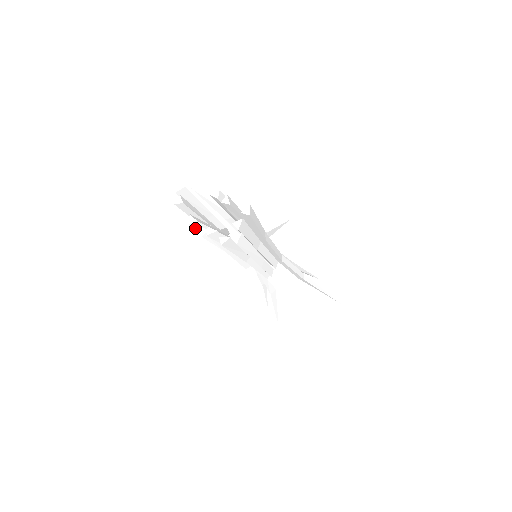
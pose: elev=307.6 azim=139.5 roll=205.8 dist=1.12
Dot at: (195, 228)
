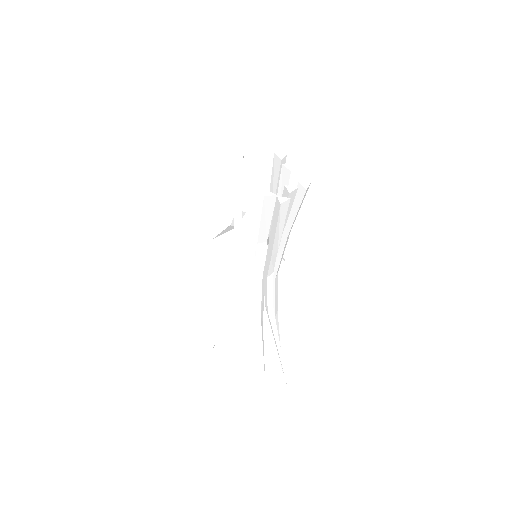
Dot at: (240, 173)
